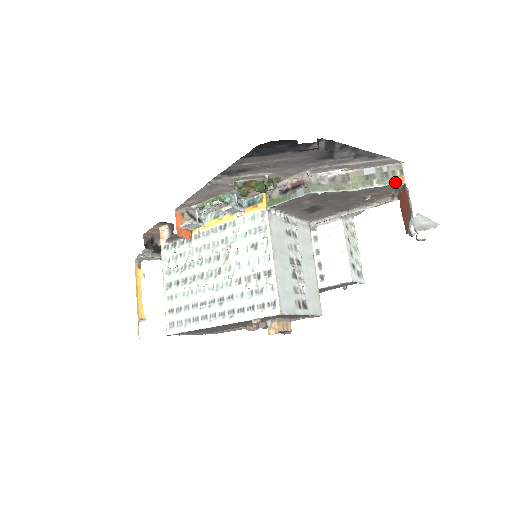
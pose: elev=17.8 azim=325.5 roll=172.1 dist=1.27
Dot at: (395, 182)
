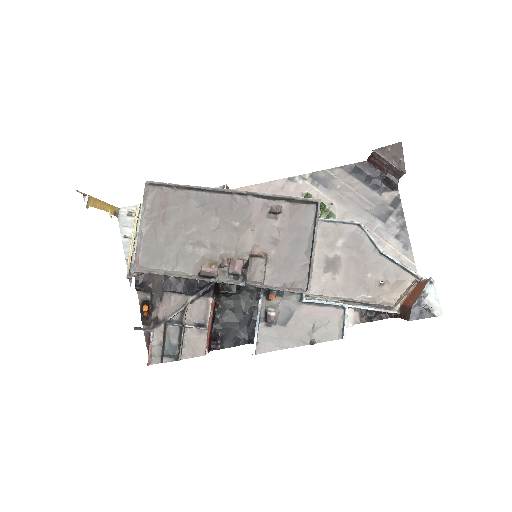
Dot at: (415, 272)
